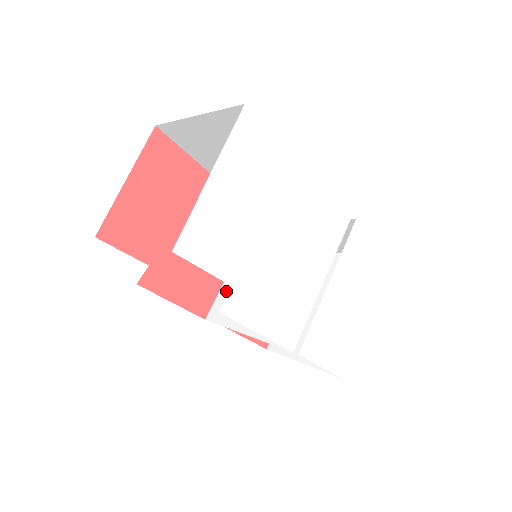
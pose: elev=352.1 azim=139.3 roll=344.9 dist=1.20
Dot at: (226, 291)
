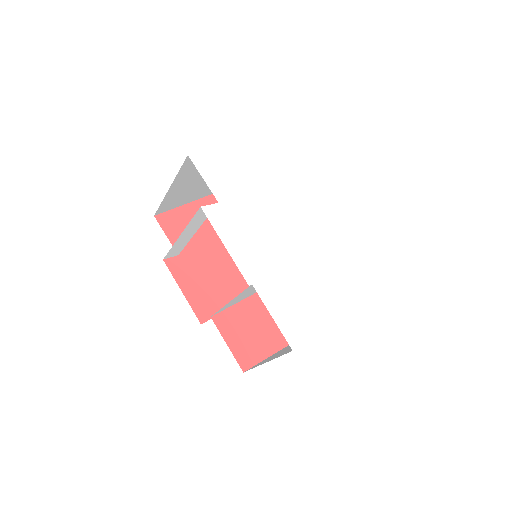
Dot at: occluded
